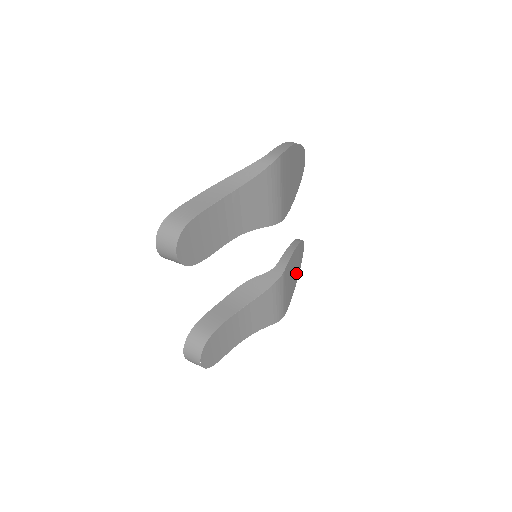
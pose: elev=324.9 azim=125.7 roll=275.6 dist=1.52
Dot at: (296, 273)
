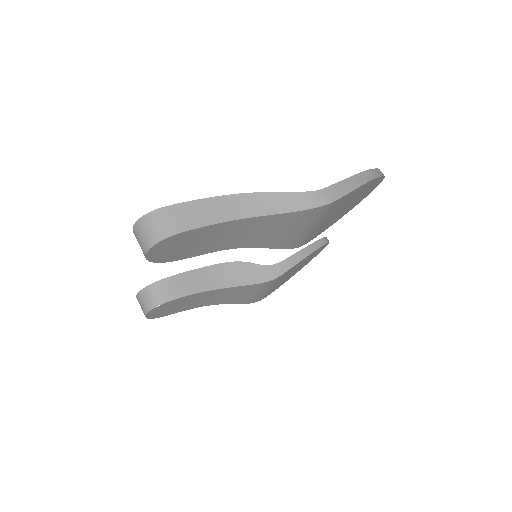
Dot at: (300, 267)
